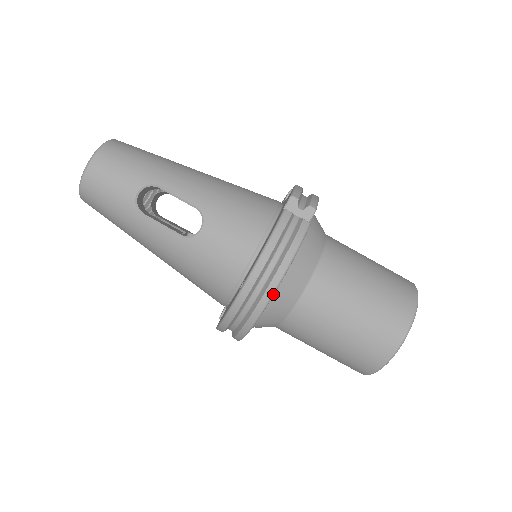
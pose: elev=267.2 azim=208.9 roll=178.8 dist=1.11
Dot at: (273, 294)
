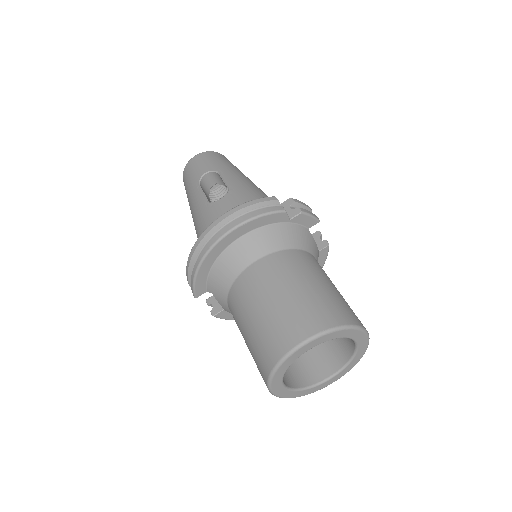
Dot at: (222, 238)
